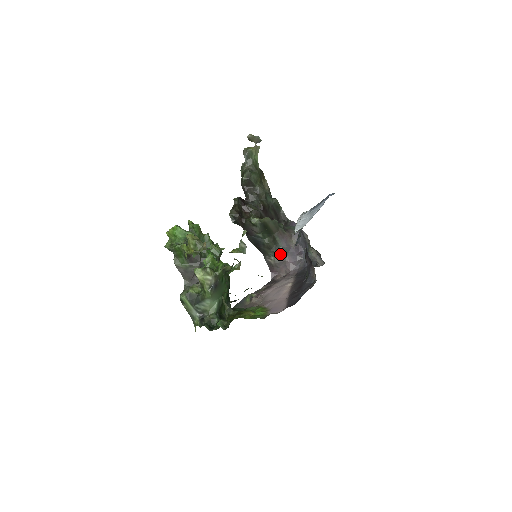
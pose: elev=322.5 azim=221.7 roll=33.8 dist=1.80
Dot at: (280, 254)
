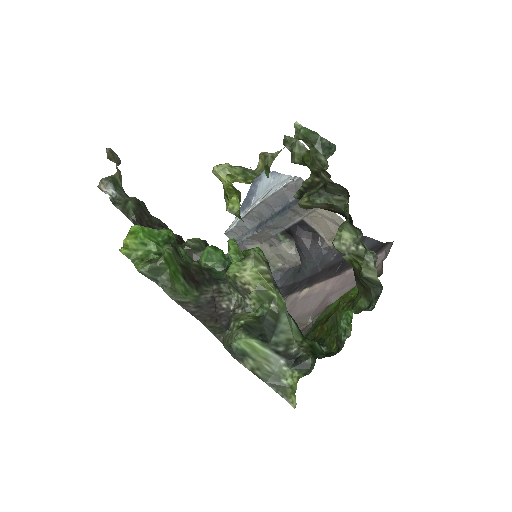
Dot at: occluded
